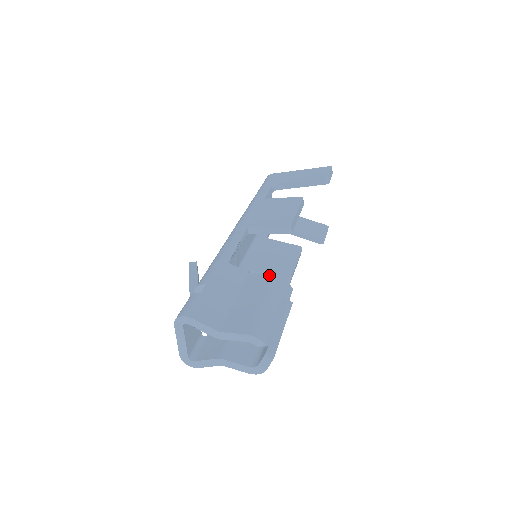
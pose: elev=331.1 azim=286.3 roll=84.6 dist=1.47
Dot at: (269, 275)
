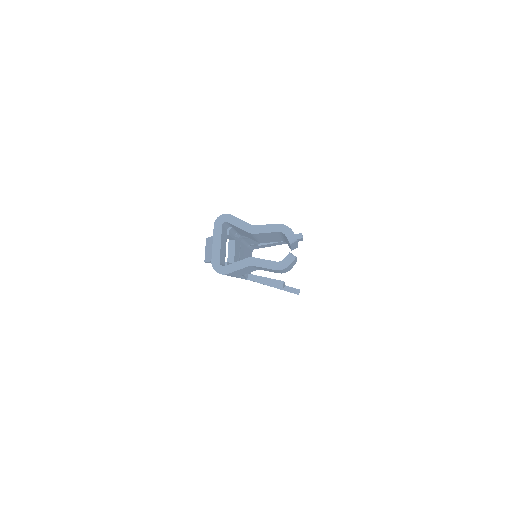
Dot at: occluded
